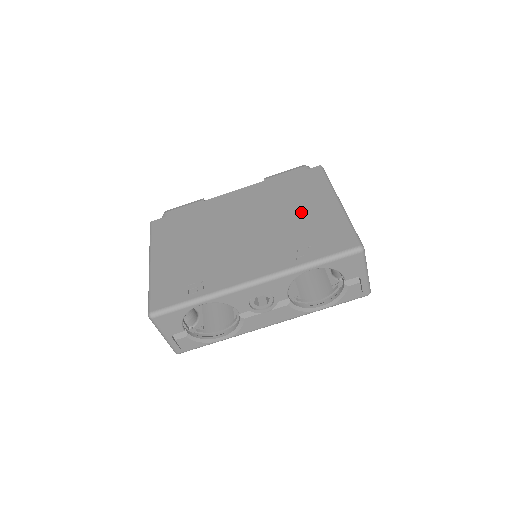
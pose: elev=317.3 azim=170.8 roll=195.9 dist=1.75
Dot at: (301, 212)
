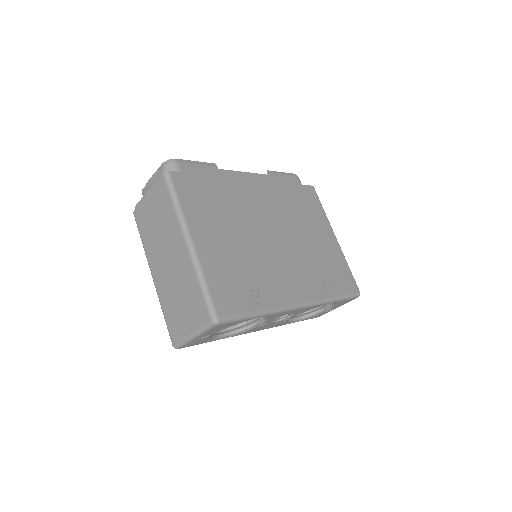
Dot at: (315, 237)
